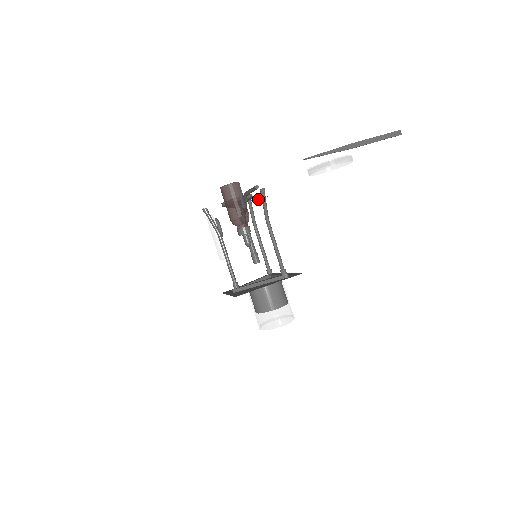
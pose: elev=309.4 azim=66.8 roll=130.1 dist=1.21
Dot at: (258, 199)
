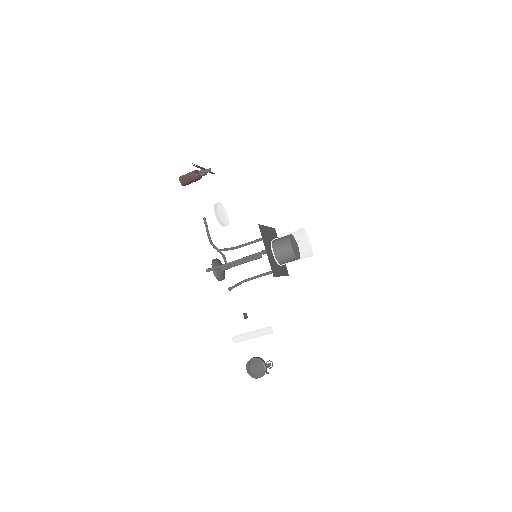
Dot at: (244, 318)
